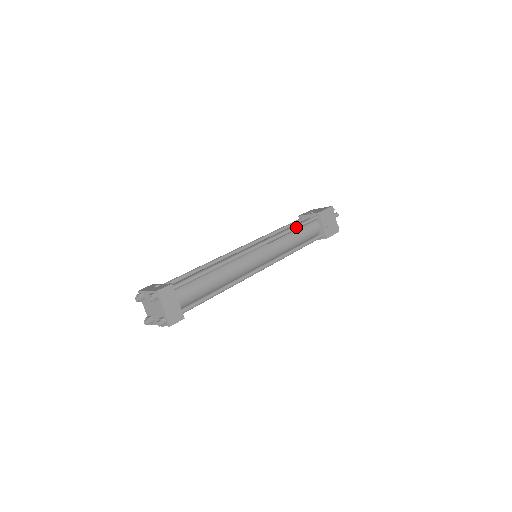
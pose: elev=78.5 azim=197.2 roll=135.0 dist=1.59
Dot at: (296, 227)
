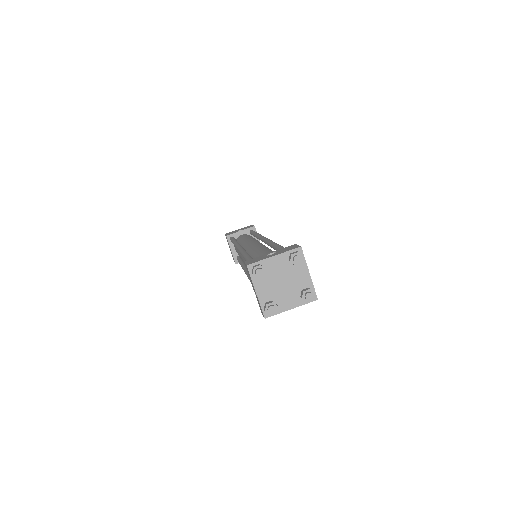
Dot at: occluded
